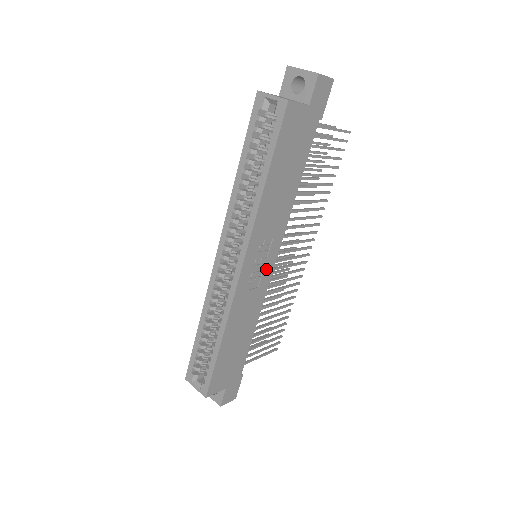
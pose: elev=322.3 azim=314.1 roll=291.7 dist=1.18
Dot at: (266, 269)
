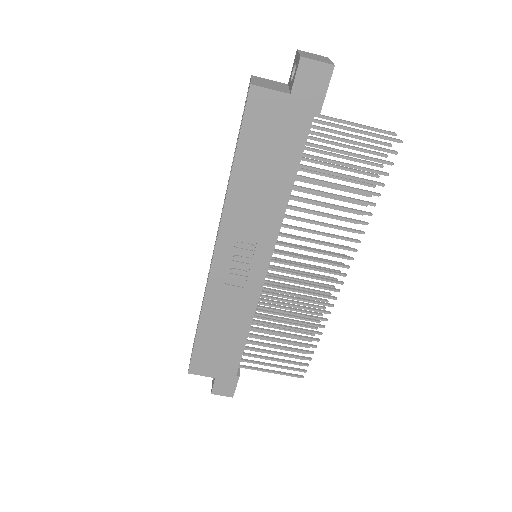
Dot at: (254, 271)
